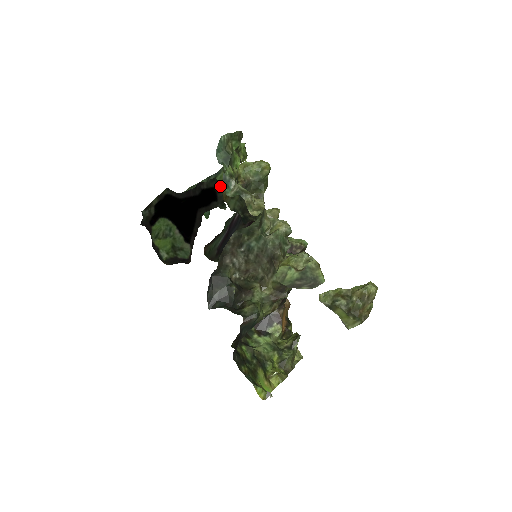
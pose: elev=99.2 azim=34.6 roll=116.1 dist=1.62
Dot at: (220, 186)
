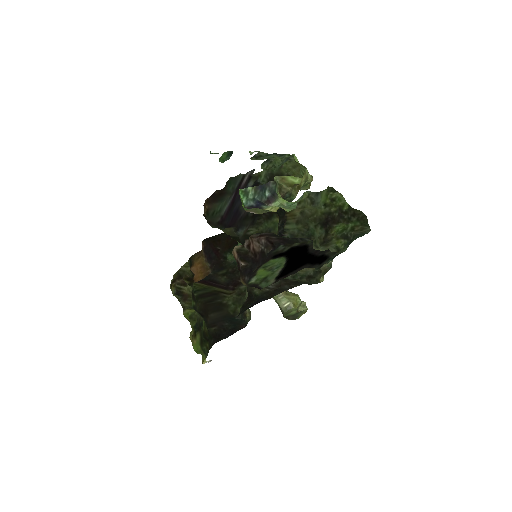
Dot at: (298, 205)
